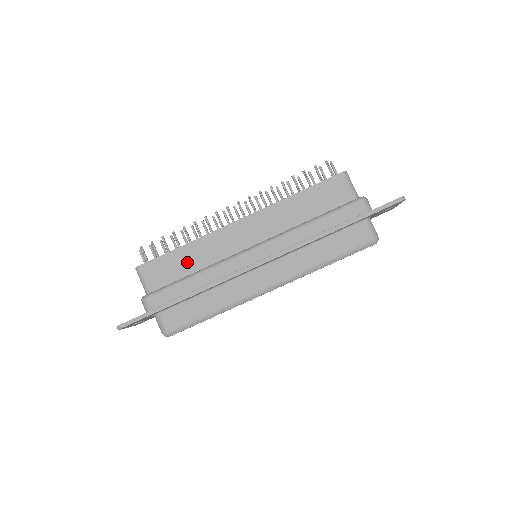
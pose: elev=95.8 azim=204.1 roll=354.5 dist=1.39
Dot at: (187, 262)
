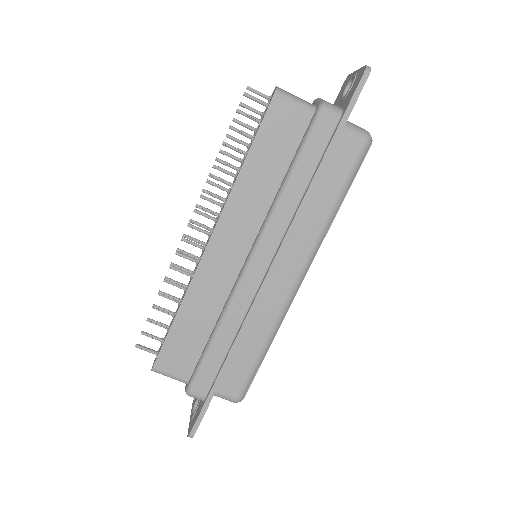
Dot at: (196, 324)
